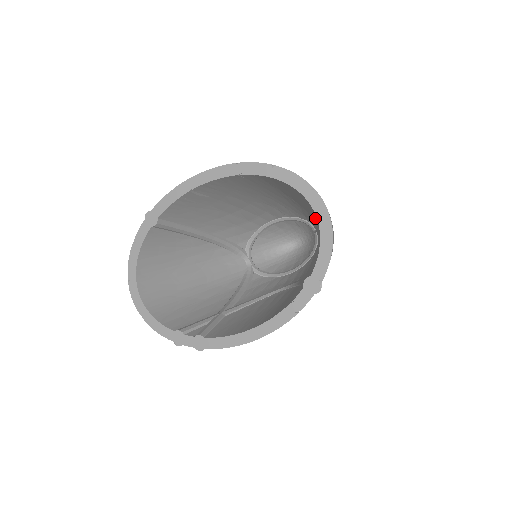
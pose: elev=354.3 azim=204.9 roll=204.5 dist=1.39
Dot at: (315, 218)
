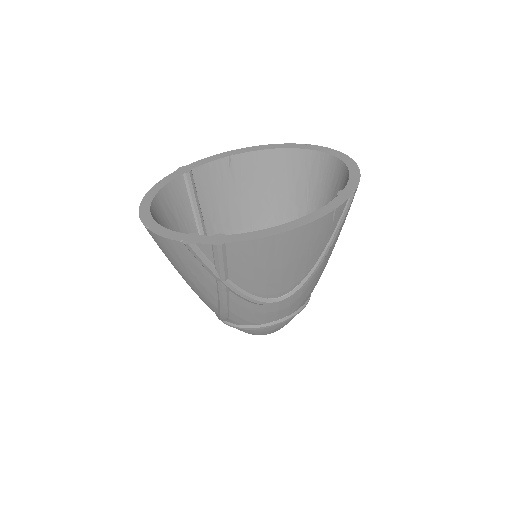
Dot at: occluded
